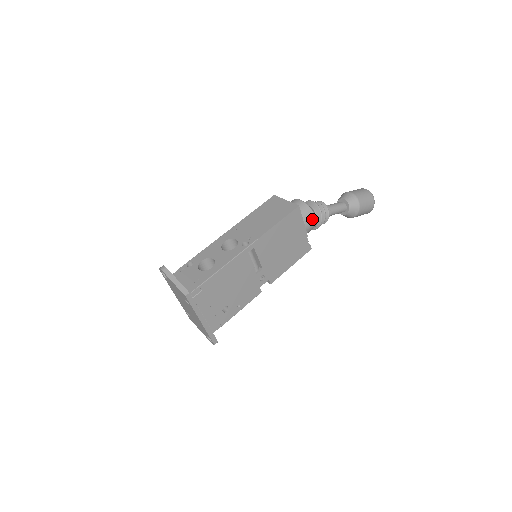
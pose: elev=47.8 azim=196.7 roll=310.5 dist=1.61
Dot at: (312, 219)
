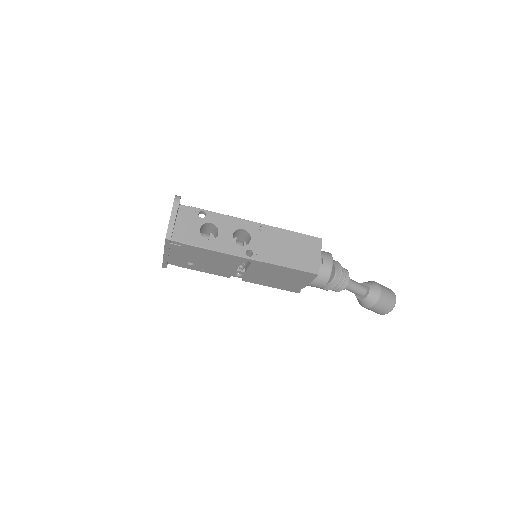
Dot at: (320, 285)
